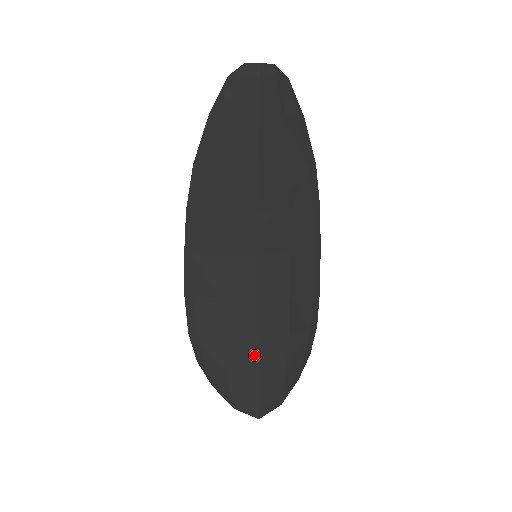
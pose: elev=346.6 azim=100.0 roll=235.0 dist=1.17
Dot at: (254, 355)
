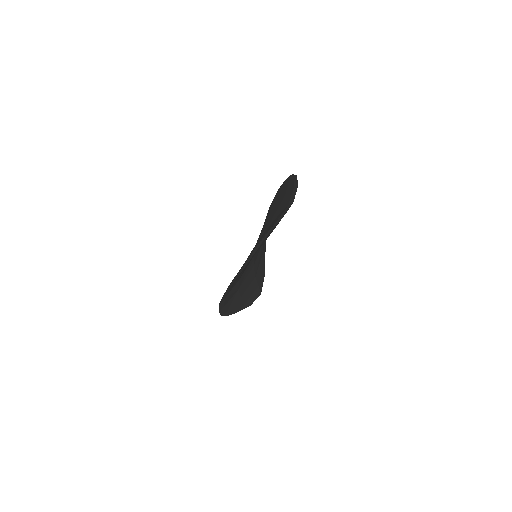
Dot at: (255, 282)
